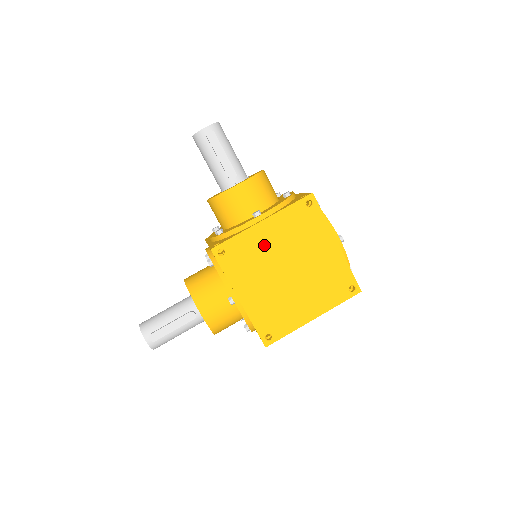
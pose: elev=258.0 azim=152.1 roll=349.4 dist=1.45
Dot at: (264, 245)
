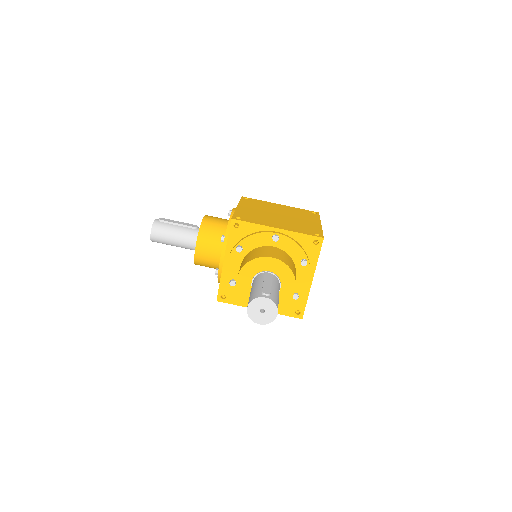
Dot at: (252, 212)
